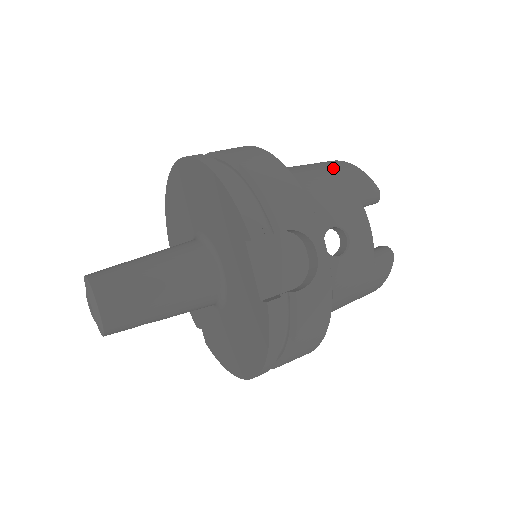
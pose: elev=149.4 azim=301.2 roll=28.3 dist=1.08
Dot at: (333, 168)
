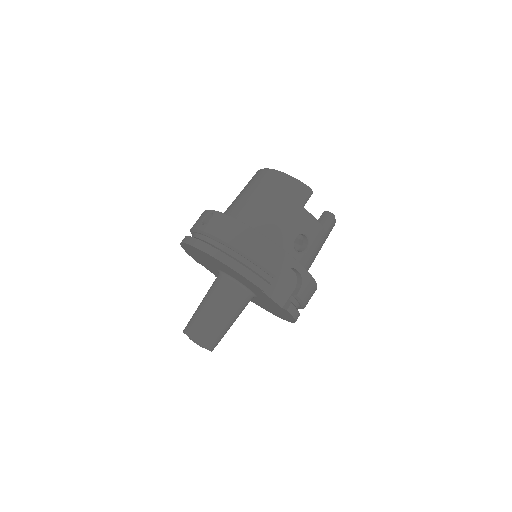
Dot at: (276, 189)
